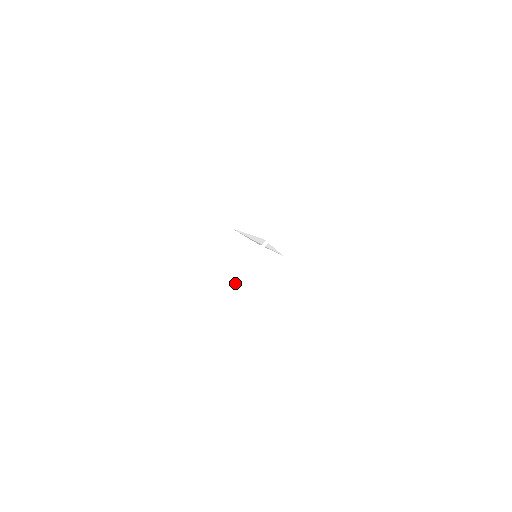
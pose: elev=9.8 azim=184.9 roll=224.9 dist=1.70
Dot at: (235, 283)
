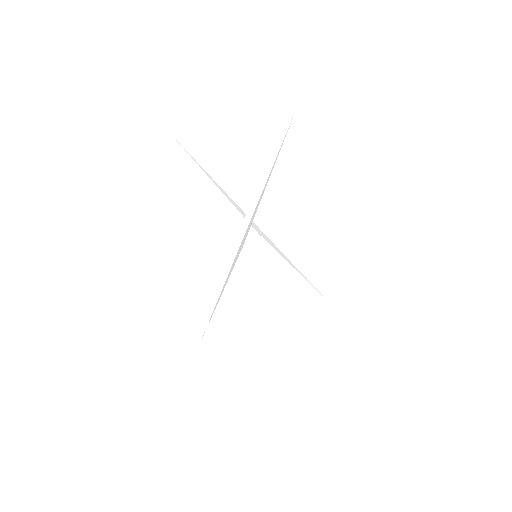
Dot at: (226, 306)
